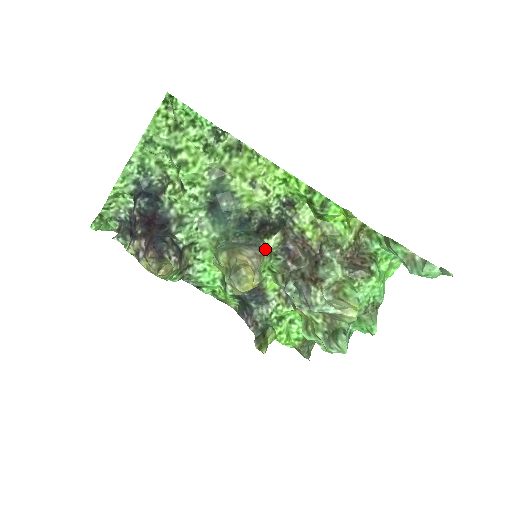
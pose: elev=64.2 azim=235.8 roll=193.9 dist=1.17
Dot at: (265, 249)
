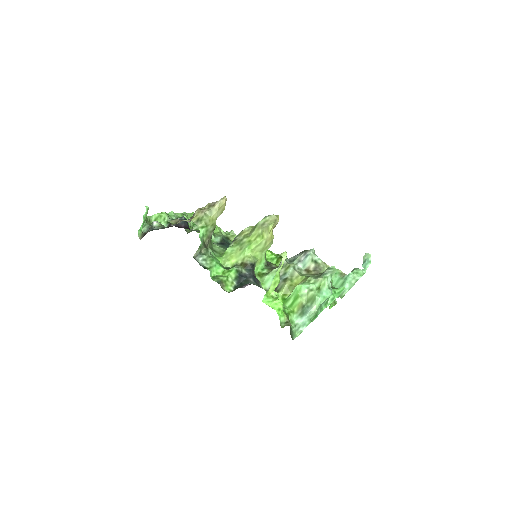
Dot at: occluded
